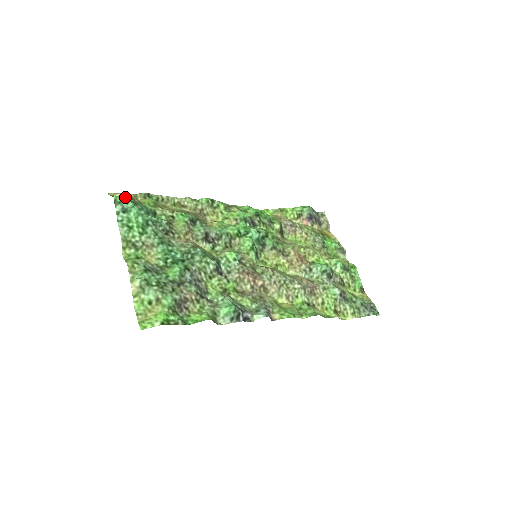
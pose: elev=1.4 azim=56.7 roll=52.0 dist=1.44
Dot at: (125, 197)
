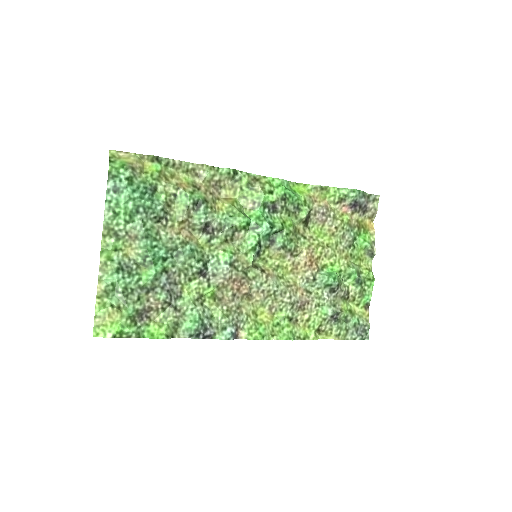
Dot at: (122, 169)
